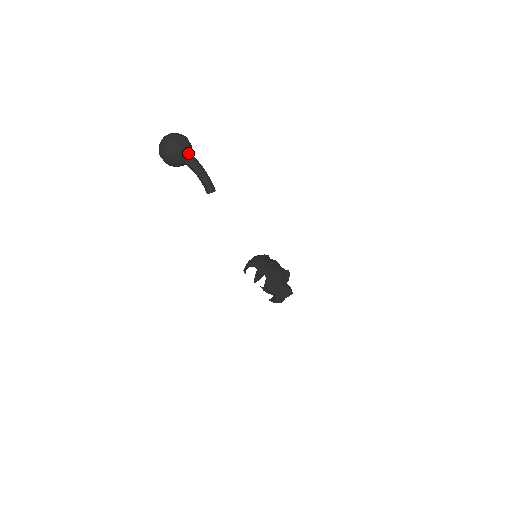
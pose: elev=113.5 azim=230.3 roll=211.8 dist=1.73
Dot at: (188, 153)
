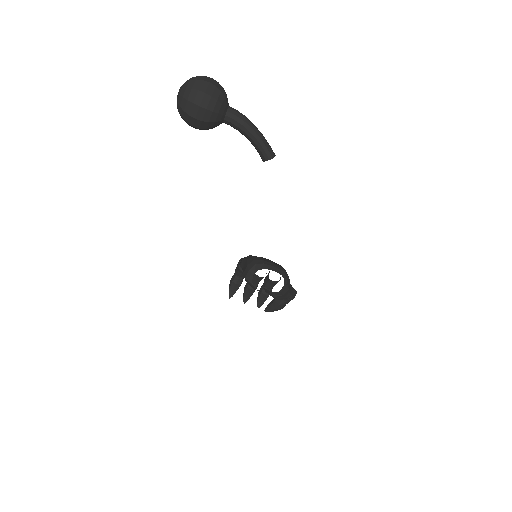
Dot at: (228, 104)
